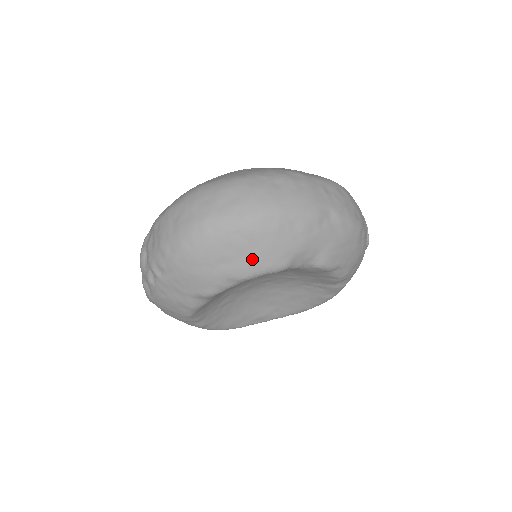
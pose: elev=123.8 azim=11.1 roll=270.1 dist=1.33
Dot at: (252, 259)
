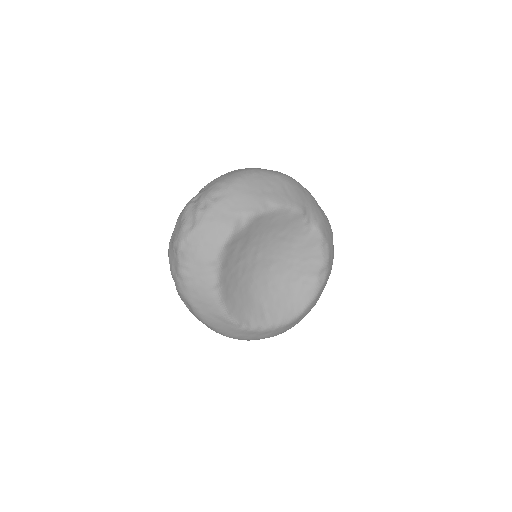
Dot at: (284, 194)
